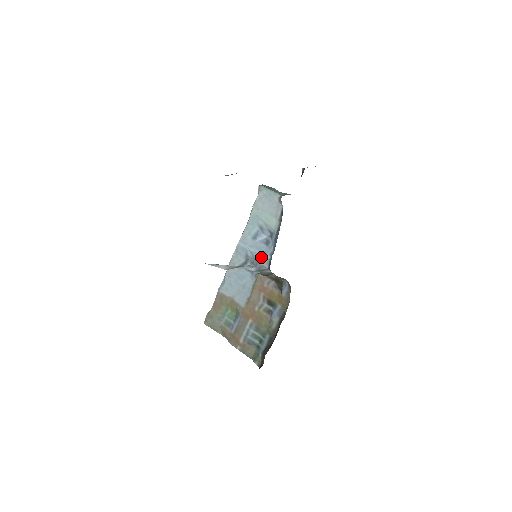
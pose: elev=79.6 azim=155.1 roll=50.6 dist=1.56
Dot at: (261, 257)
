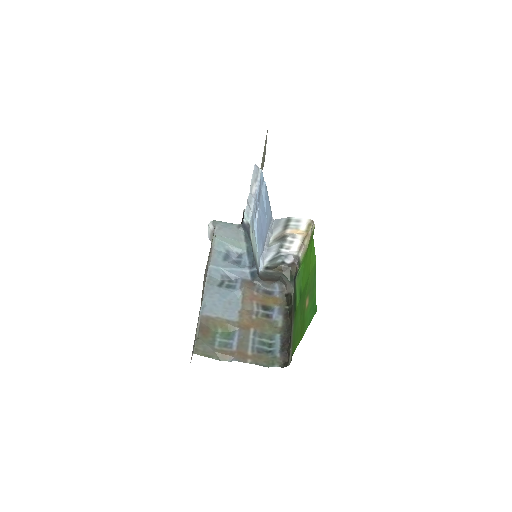
Dot at: (240, 273)
